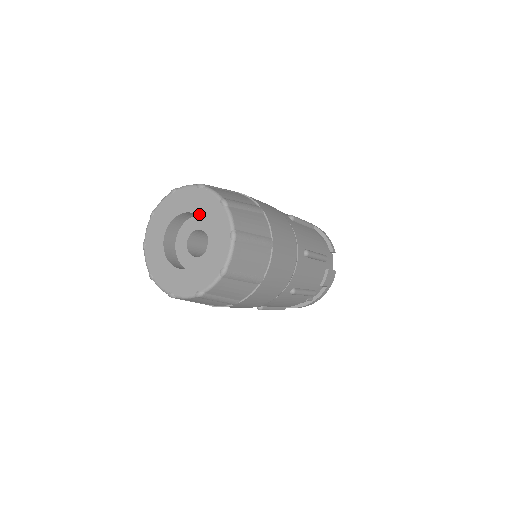
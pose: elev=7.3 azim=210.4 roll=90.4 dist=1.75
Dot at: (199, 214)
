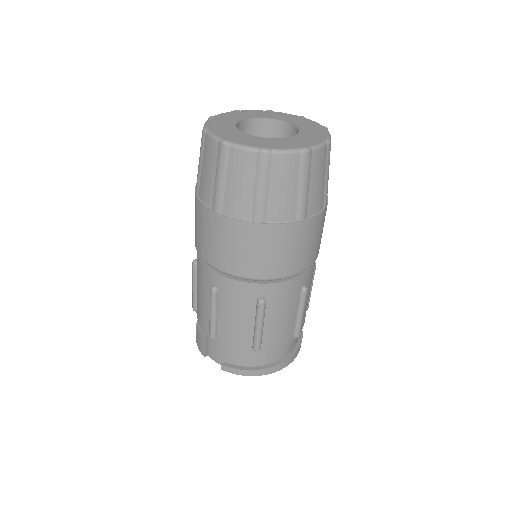
Dot at: (258, 117)
